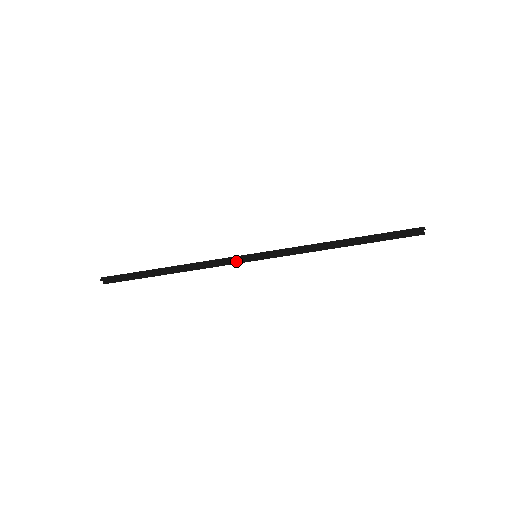
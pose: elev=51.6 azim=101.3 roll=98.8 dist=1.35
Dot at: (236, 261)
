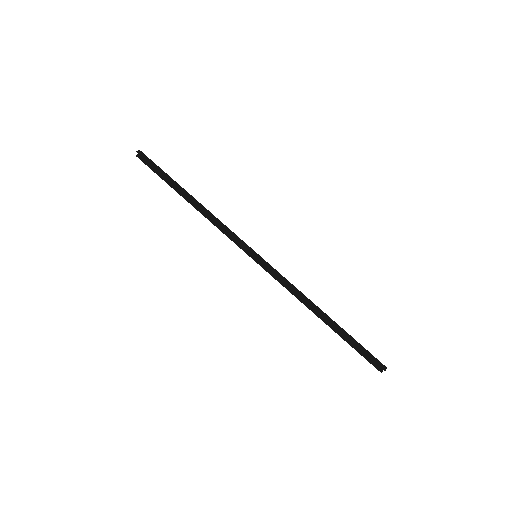
Dot at: (239, 244)
